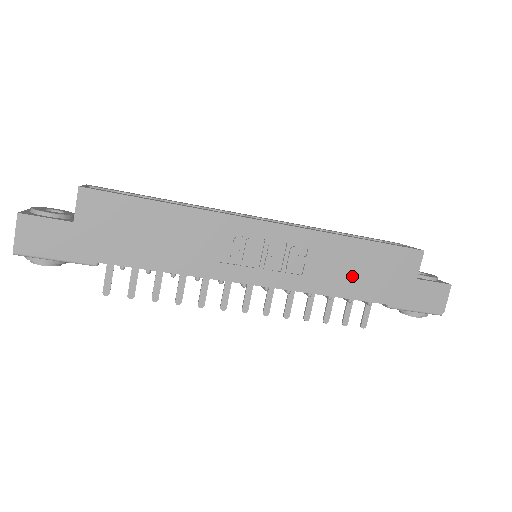
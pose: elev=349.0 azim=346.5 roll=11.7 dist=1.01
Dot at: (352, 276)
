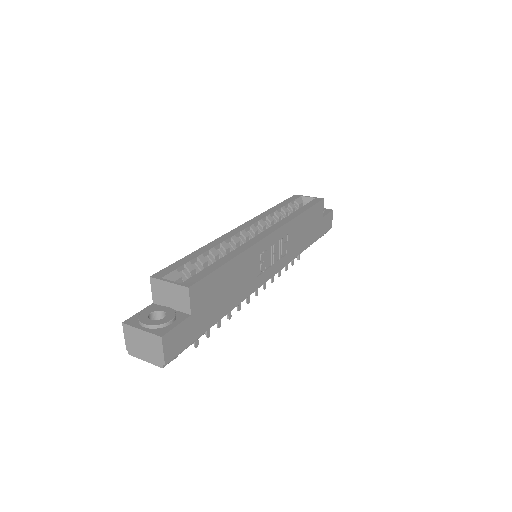
Dot at: (303, 237)
